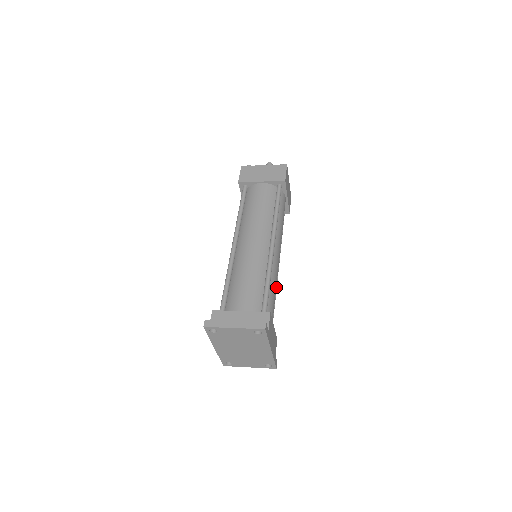
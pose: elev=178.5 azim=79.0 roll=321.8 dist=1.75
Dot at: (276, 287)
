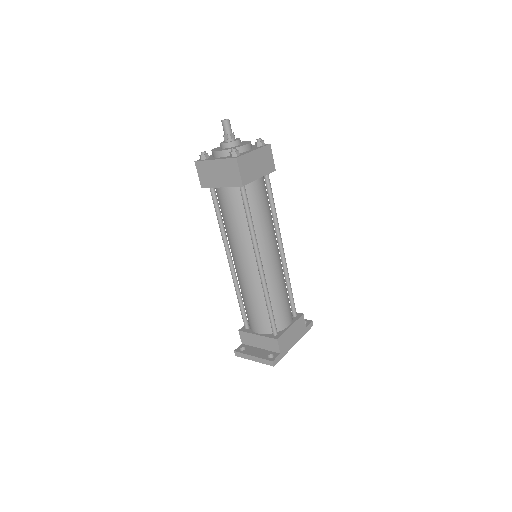
Dot at: (287, 273)
